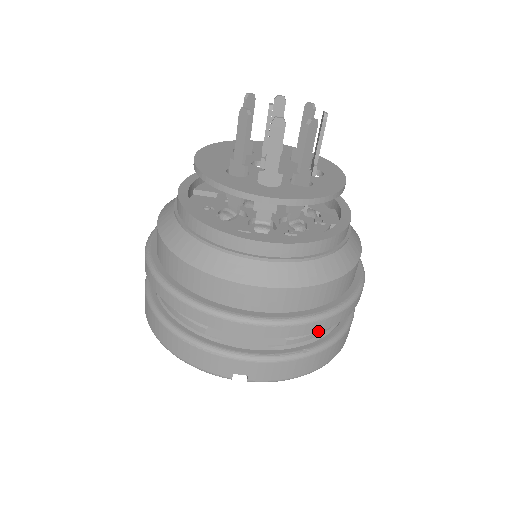
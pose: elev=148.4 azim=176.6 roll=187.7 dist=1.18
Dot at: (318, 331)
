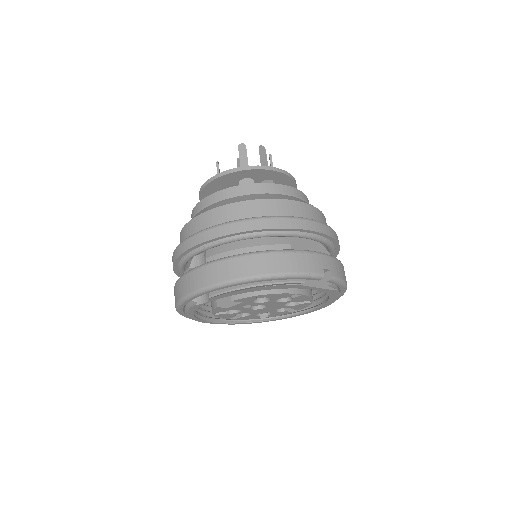
Dot at: (339, 246)
